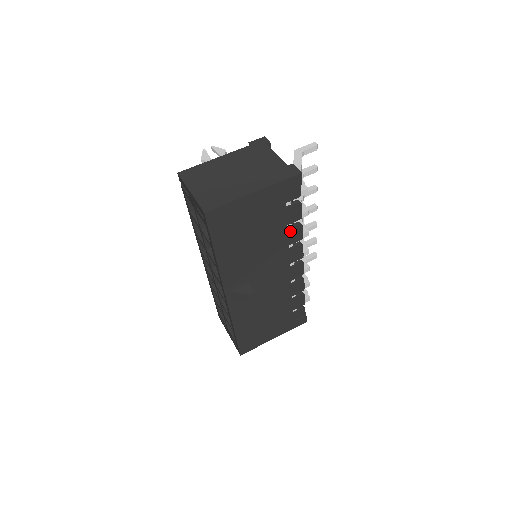
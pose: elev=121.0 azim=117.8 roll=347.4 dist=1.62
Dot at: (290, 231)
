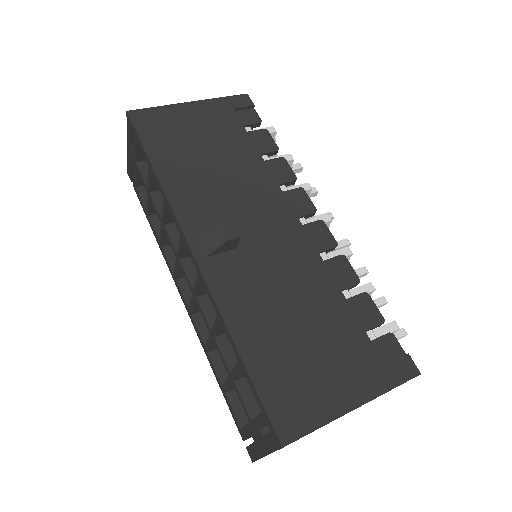
Dot at: (269, 164)
